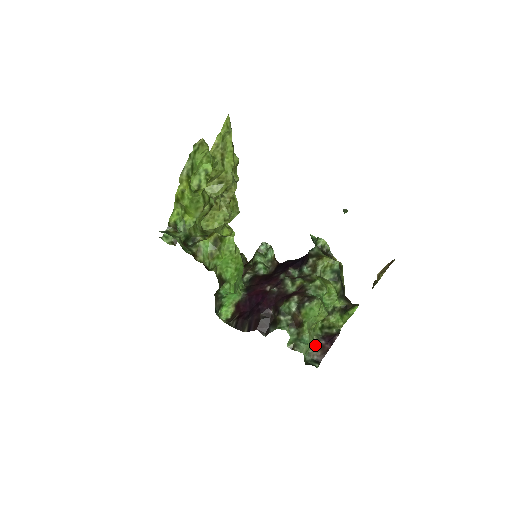
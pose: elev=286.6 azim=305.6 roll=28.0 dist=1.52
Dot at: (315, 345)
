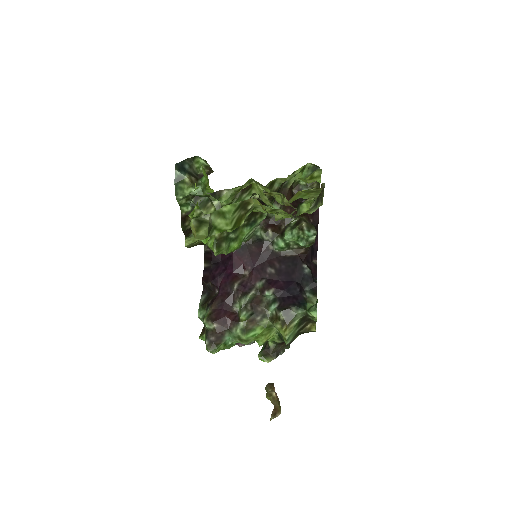
Dot at: occluded
